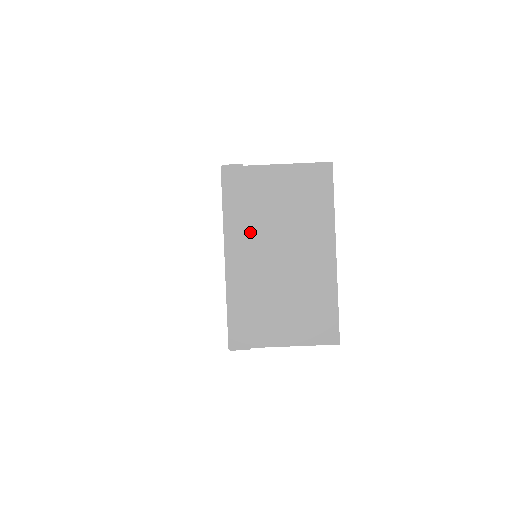
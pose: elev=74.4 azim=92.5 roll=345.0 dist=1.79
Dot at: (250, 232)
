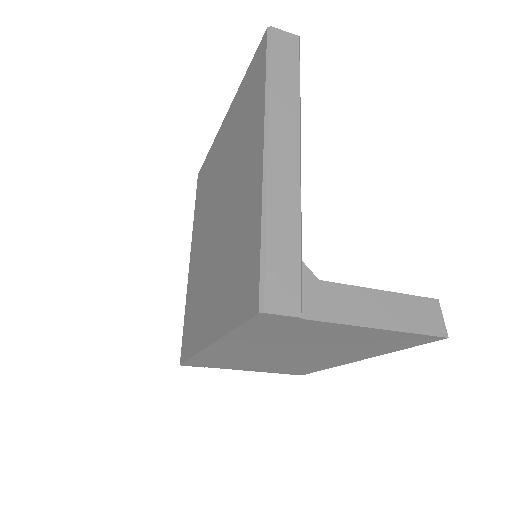
Dot at: (260, 344)
